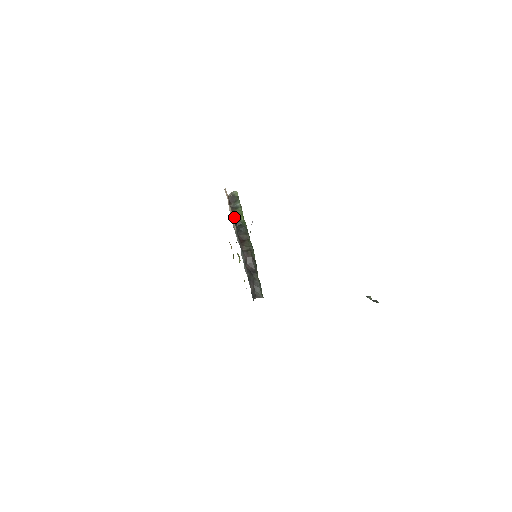
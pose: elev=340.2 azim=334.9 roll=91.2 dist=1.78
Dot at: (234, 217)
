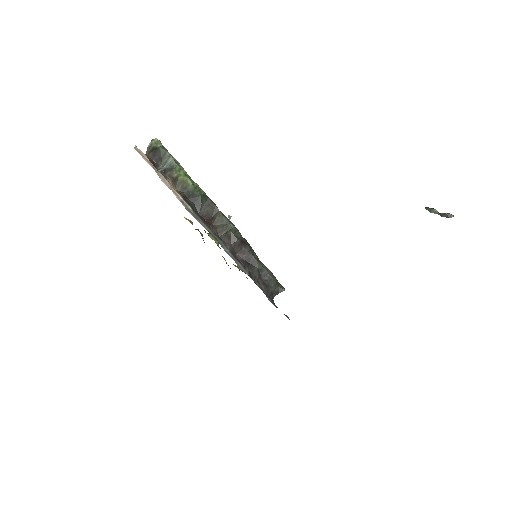
Dot at: (176, 187)
